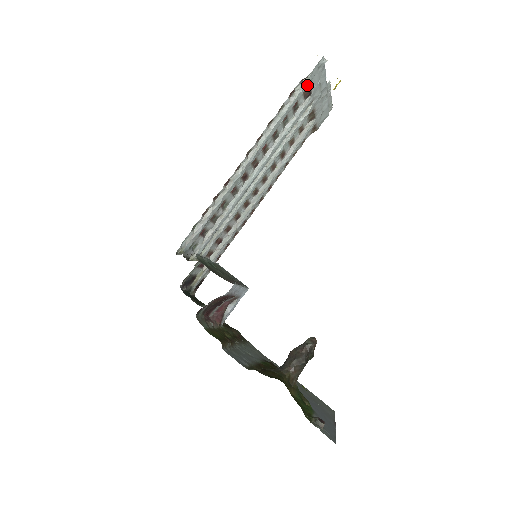
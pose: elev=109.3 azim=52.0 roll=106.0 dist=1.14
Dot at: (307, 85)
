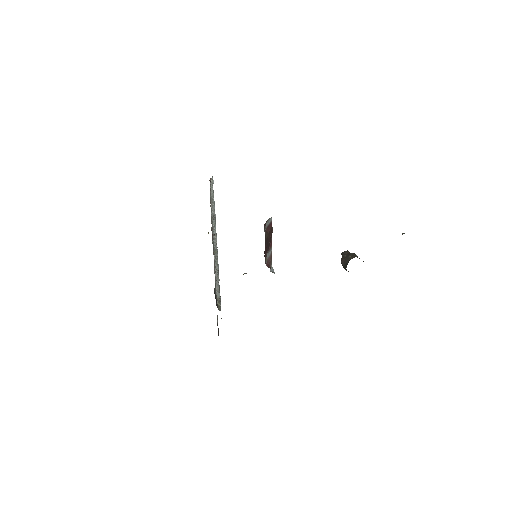
Dot at: occluded
